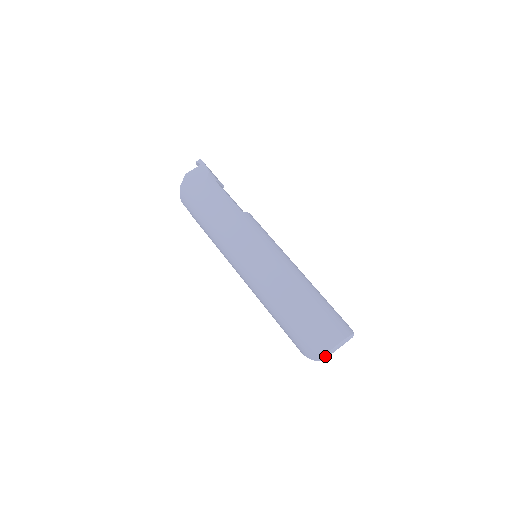
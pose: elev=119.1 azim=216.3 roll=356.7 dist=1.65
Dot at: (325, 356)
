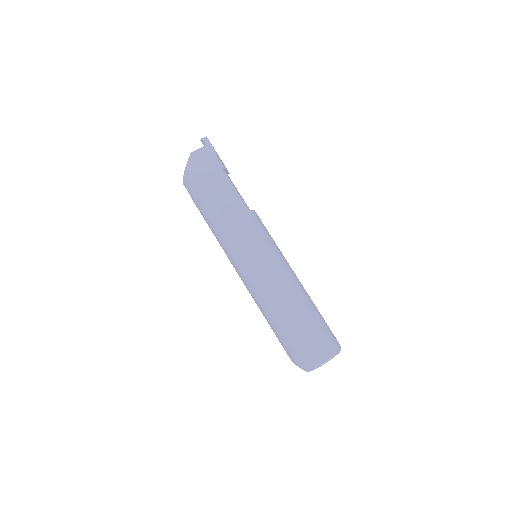
Dot at: (314, 369)
